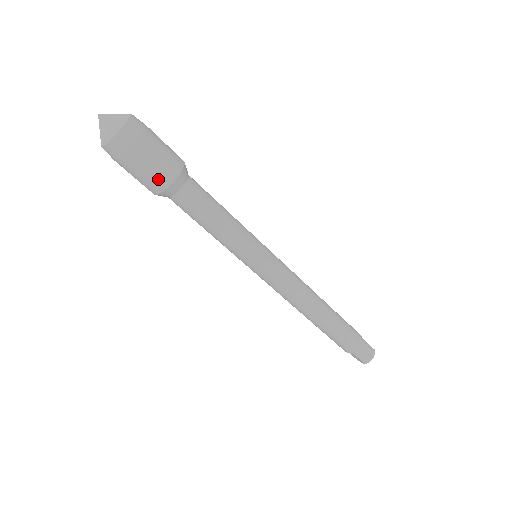
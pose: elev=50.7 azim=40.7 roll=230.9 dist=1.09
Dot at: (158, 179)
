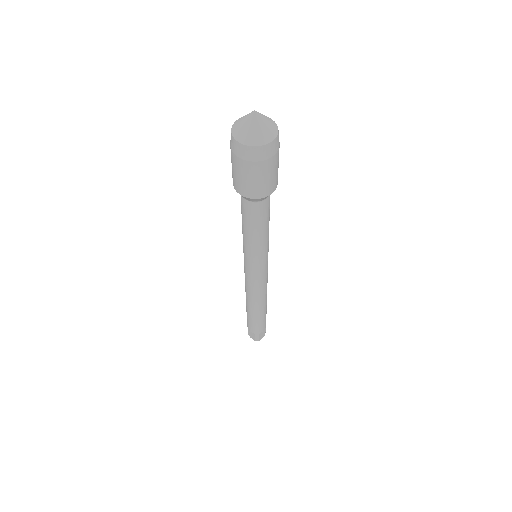
Dot at: (261, 190)
